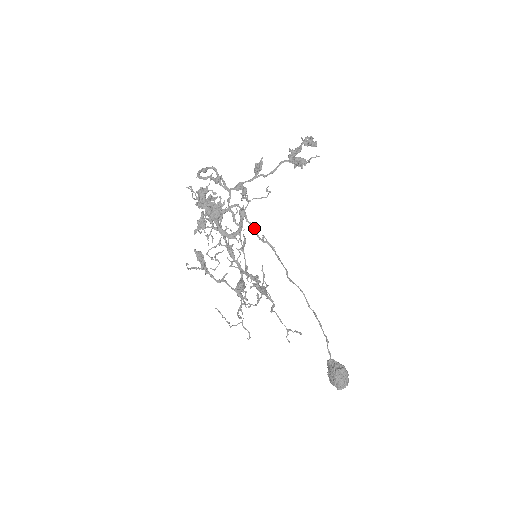
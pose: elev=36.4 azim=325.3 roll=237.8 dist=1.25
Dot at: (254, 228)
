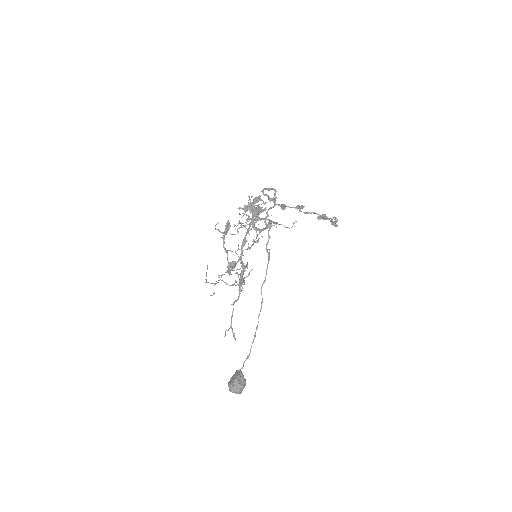
Dot at: occluded
